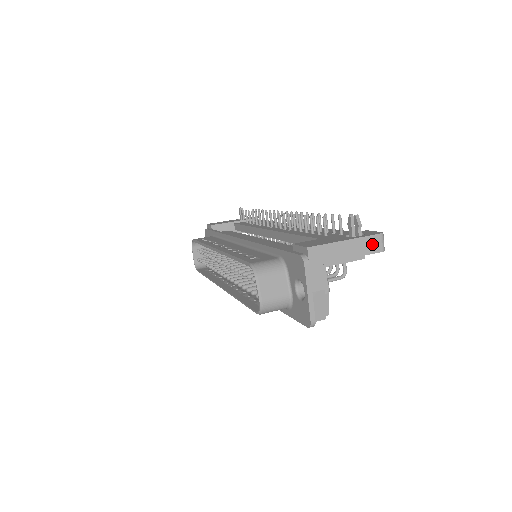
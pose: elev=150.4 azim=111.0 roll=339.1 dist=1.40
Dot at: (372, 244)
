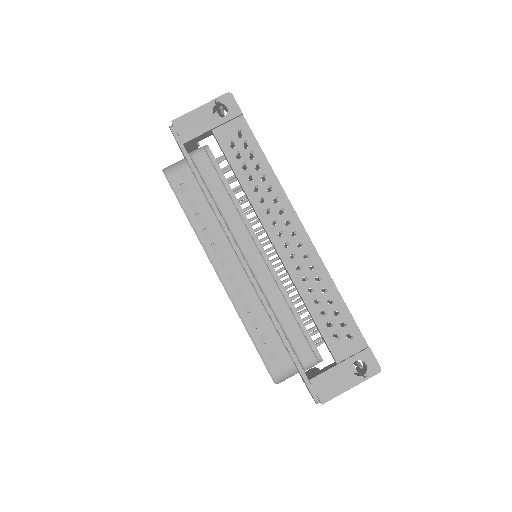
Dot at: (369, 376)
